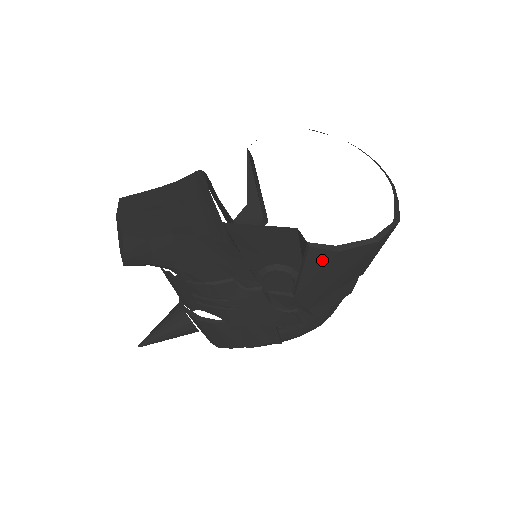
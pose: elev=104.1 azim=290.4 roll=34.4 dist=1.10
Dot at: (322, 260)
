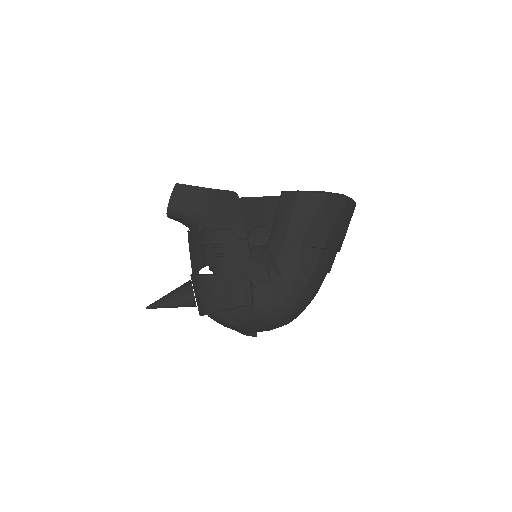
Dot at: (288, 203)
